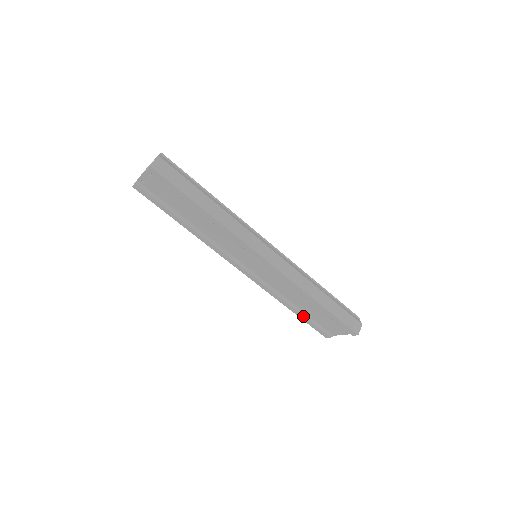
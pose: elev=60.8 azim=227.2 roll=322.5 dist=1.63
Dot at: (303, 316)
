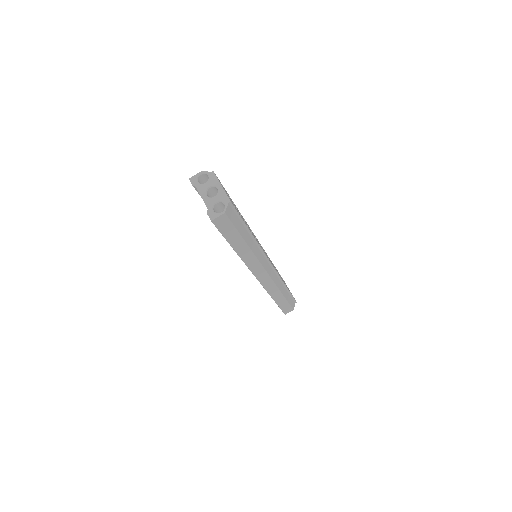
Dot at: occluded
